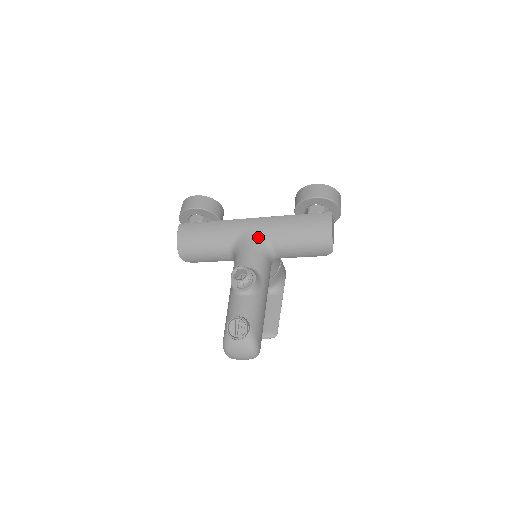
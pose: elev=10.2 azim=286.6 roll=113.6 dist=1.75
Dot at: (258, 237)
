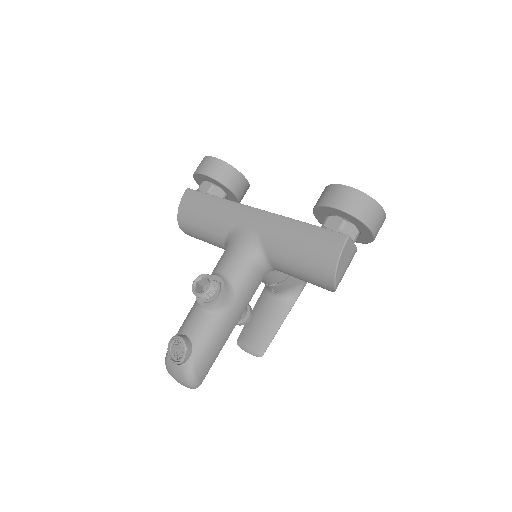
Dot at: (252, 237)
